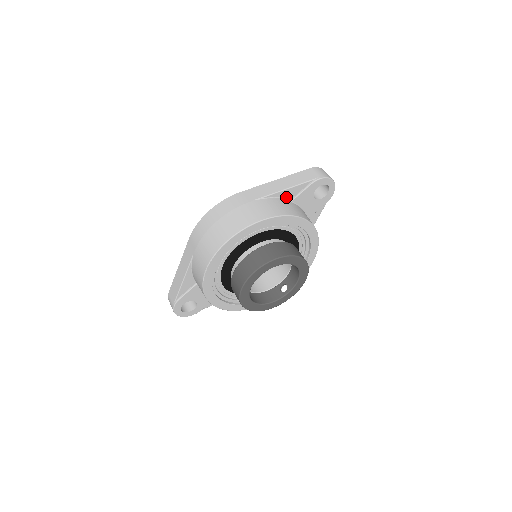
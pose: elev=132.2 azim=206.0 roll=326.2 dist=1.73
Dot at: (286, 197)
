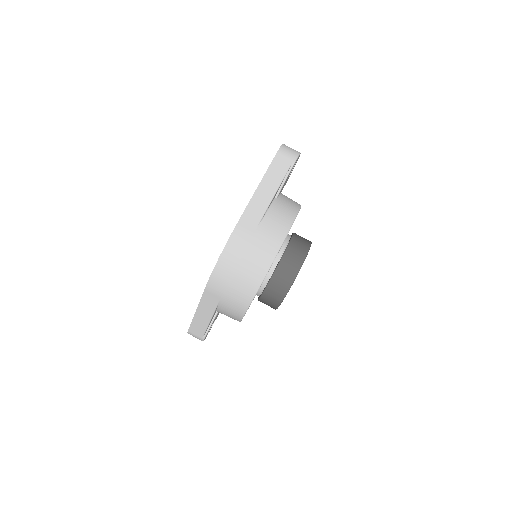
Dot at: occluded
